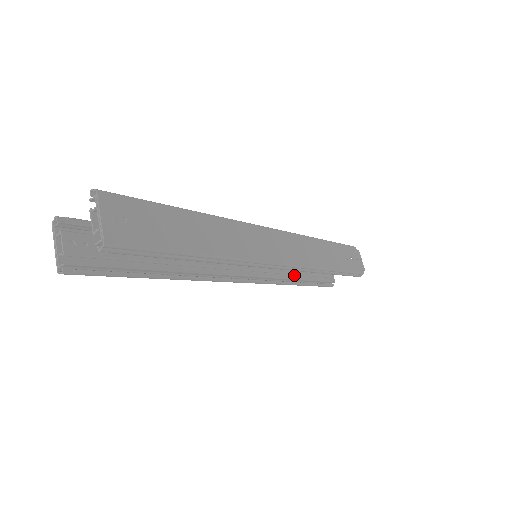
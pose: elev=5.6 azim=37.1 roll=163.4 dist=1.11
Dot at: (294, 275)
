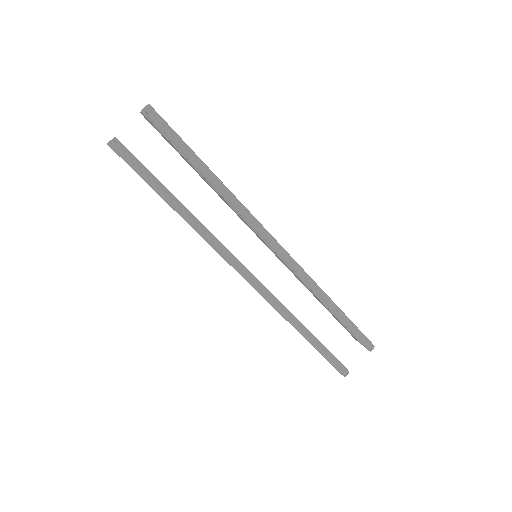
Dot at: occluded
